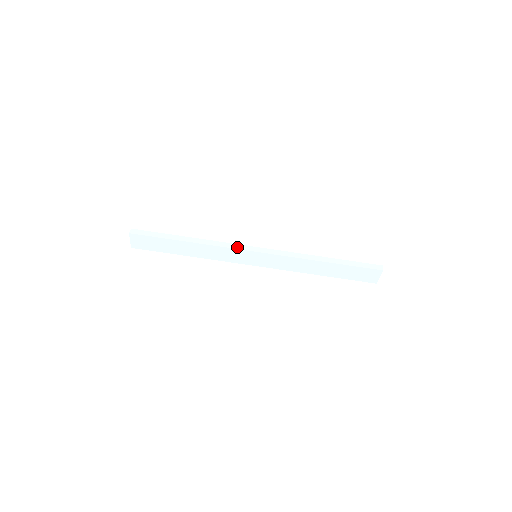
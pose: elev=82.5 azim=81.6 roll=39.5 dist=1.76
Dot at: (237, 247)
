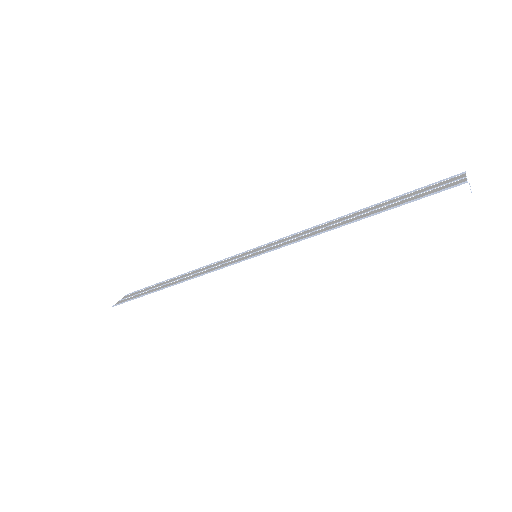
Dot at: (225, 275)
